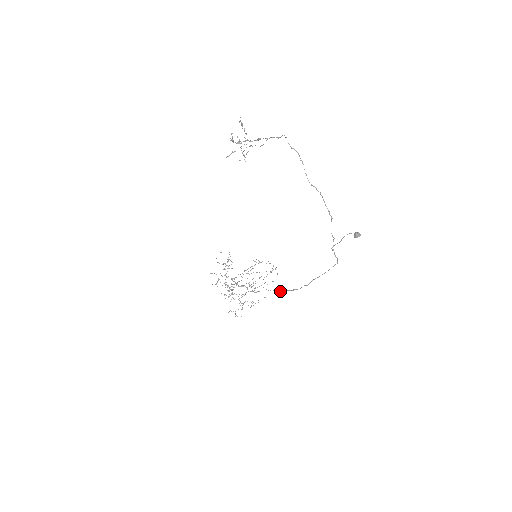
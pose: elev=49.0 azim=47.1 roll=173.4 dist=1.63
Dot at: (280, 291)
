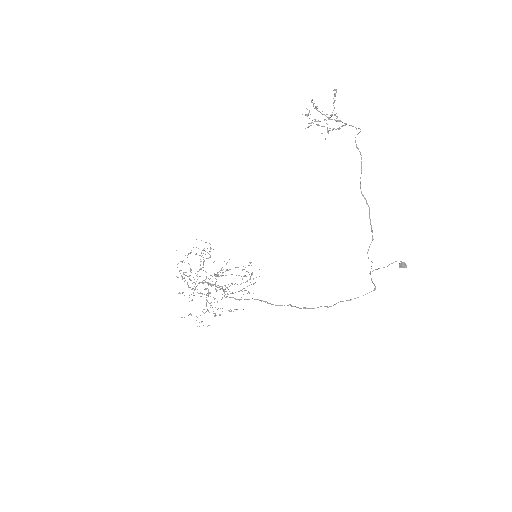
Dot at: (279, 305)
